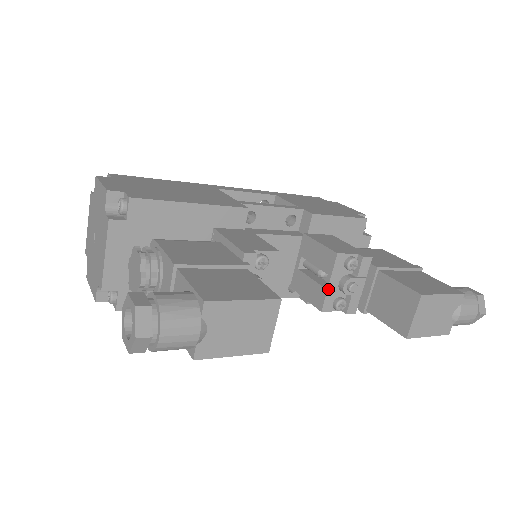
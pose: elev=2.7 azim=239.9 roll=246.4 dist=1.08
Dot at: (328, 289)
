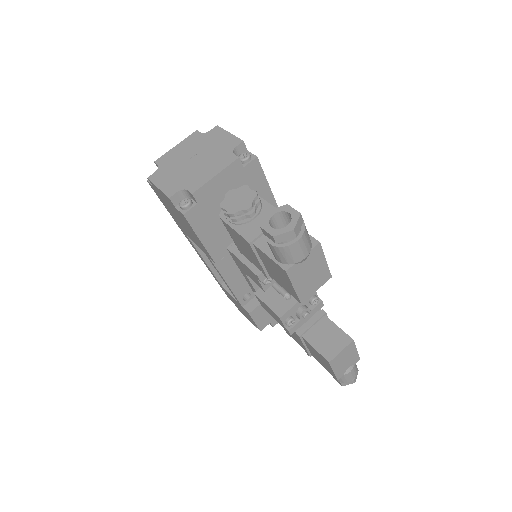
Dot at: (294, 306)
